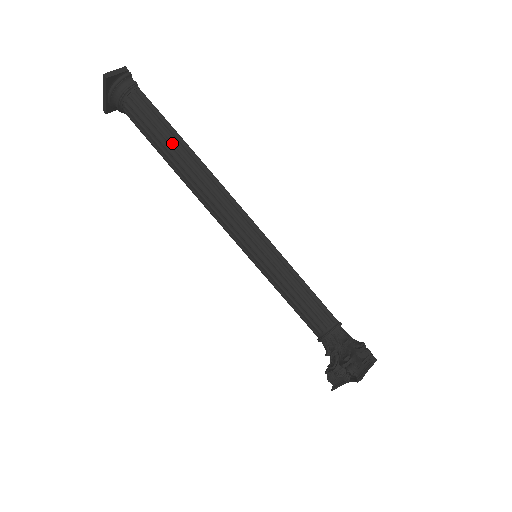
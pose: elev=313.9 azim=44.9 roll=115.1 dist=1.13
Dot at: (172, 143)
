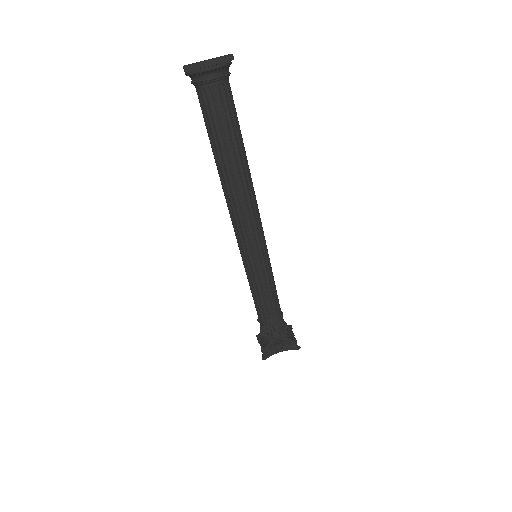
Dot at: (241, 144)
